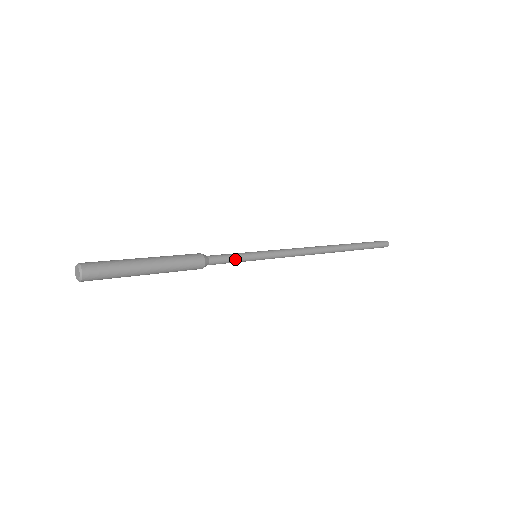
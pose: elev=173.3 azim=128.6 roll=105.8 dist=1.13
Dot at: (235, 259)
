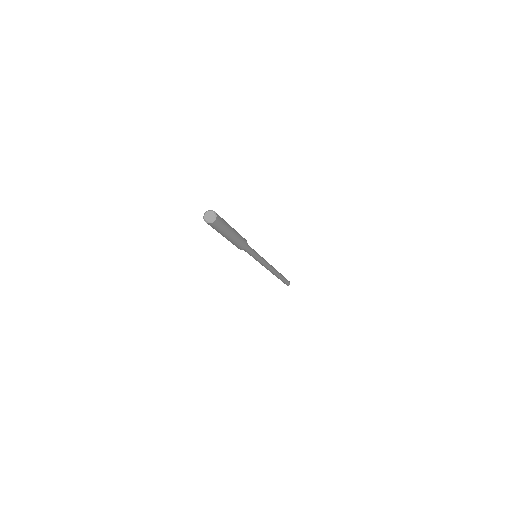
Dot at: (253, 252)
